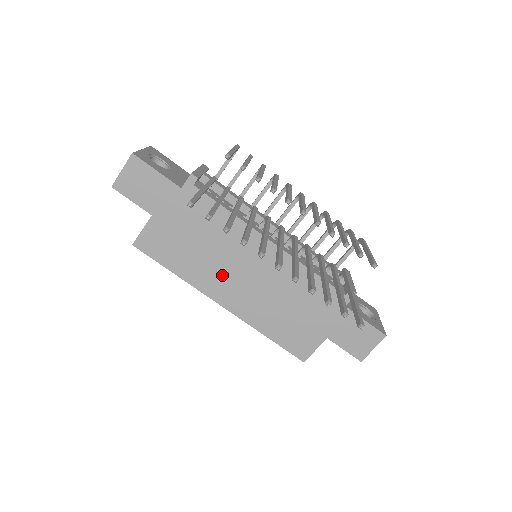
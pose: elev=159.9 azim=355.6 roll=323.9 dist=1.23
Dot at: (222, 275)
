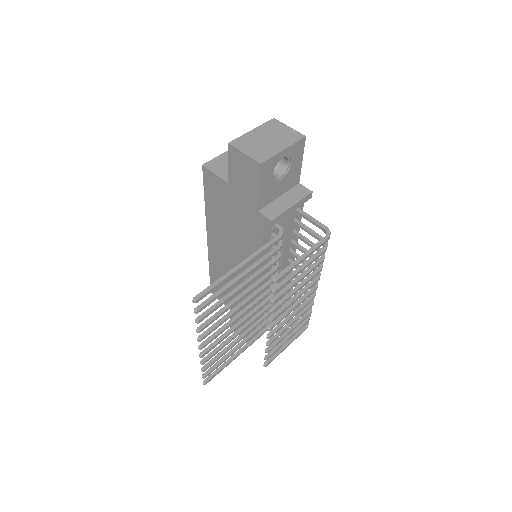
Dot at: (224, 241)
